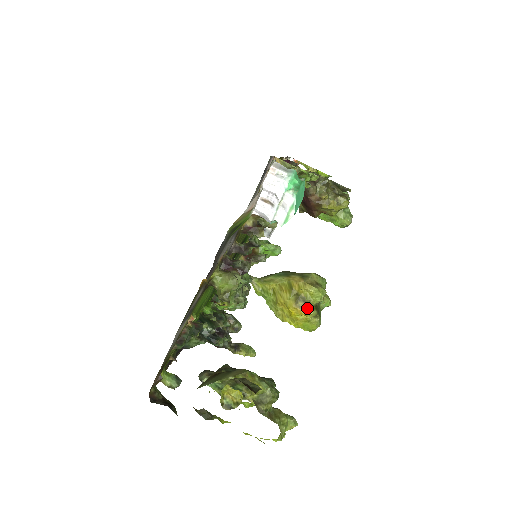
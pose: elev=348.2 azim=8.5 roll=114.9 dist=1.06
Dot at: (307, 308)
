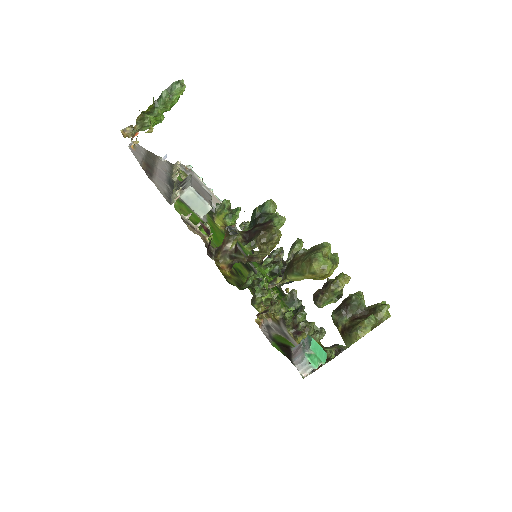
Dot at: (331, 273)
